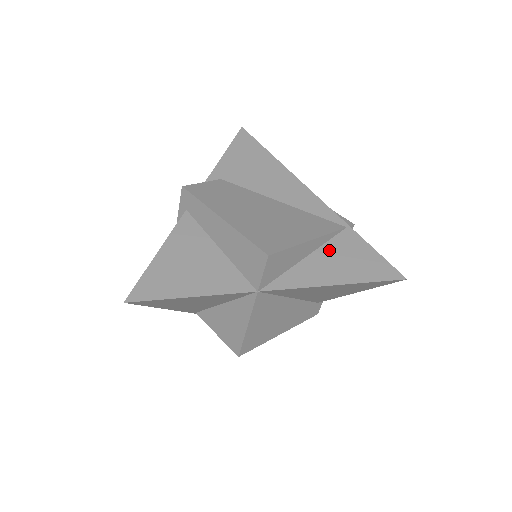
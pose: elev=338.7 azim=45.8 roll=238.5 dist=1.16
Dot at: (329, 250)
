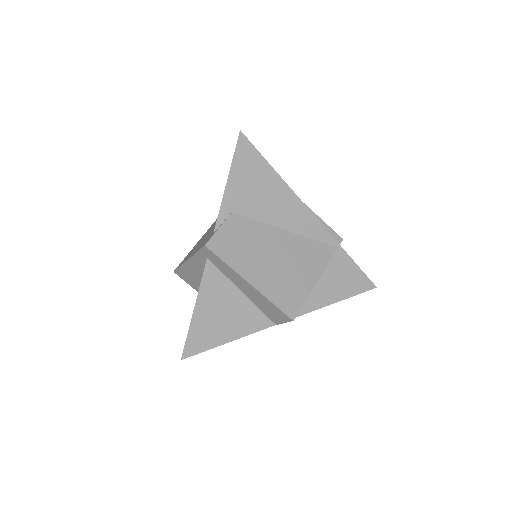
Dot at: (325, 274)
